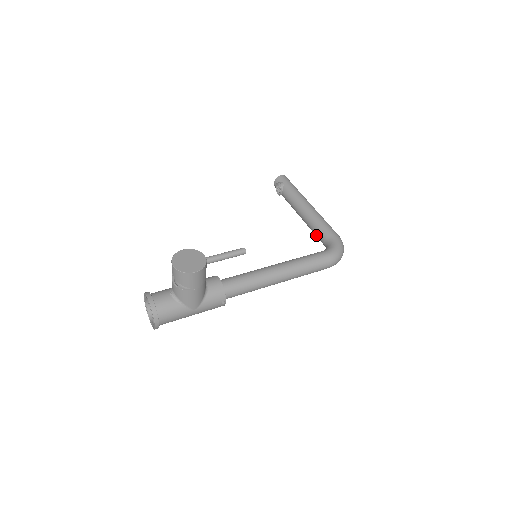
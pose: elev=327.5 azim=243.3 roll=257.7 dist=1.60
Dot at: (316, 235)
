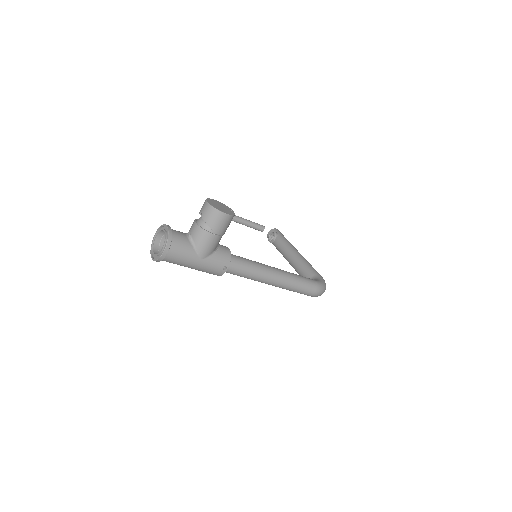
Dot at: (302, 274)
